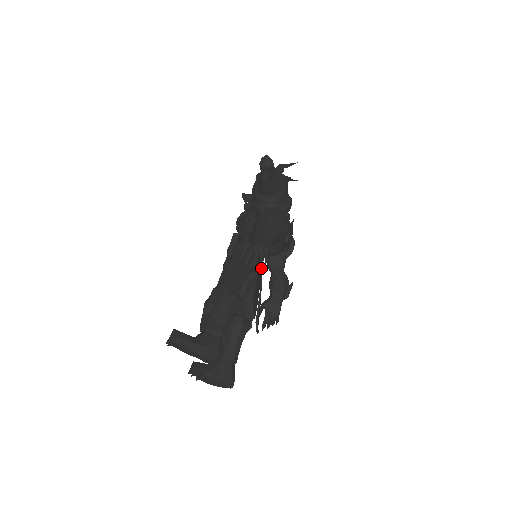
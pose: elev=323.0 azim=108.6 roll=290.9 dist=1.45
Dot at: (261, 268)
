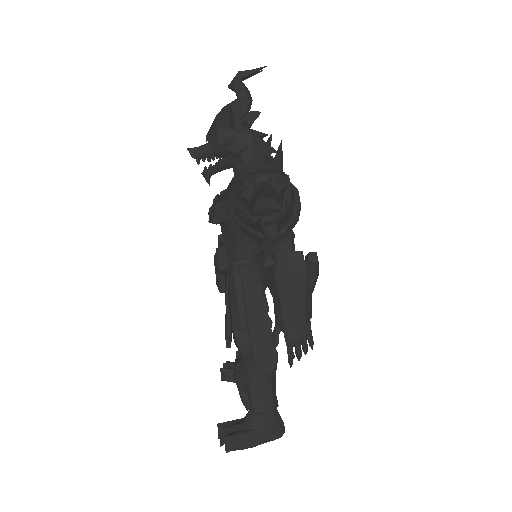
Dot at: occluded
